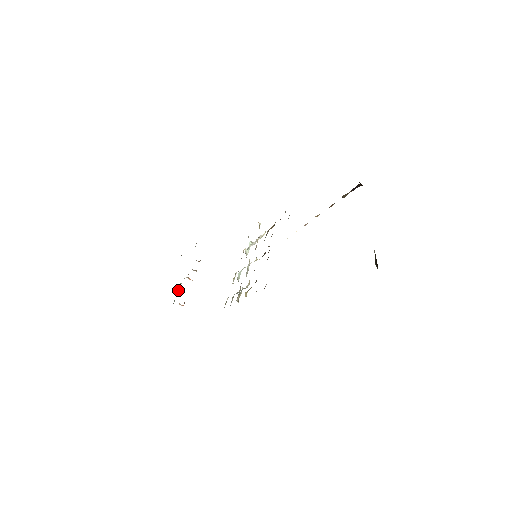
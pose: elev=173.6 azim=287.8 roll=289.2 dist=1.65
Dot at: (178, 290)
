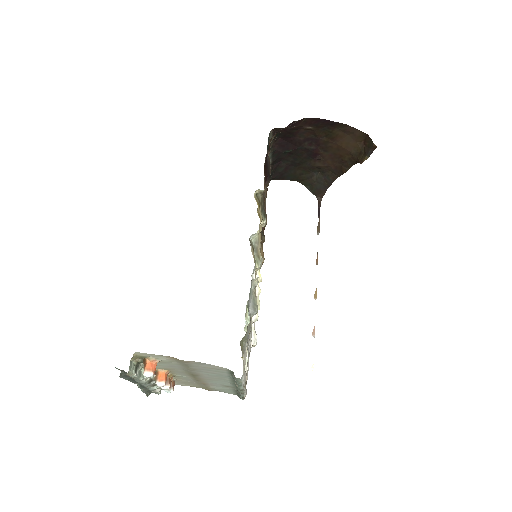
Dot at: (138, 369)
